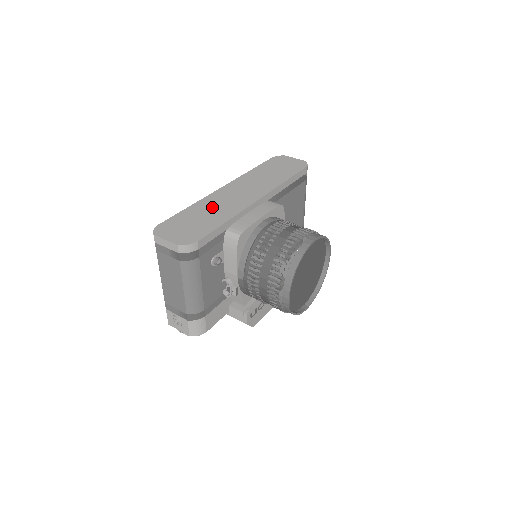
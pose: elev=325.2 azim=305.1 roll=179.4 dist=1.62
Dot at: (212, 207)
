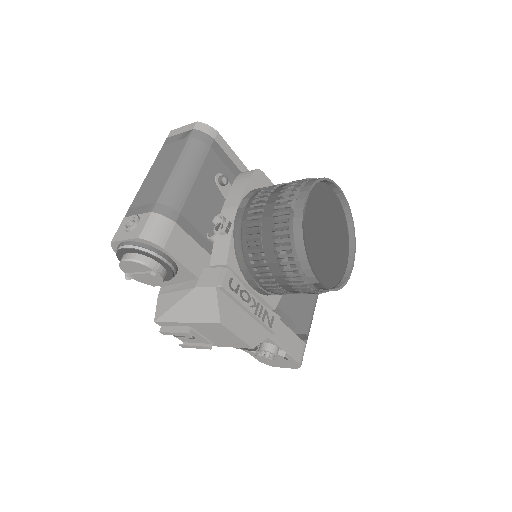
Dot at: occluded
